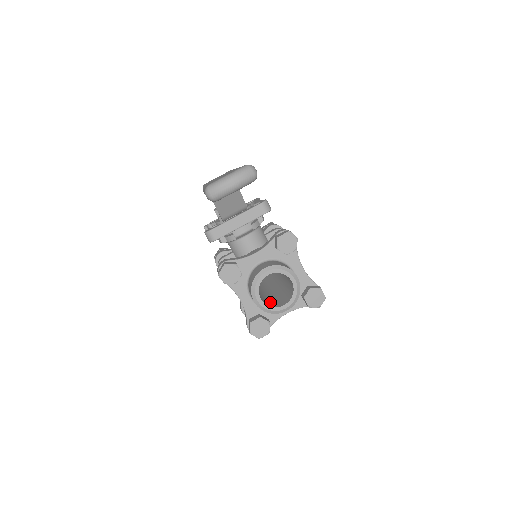
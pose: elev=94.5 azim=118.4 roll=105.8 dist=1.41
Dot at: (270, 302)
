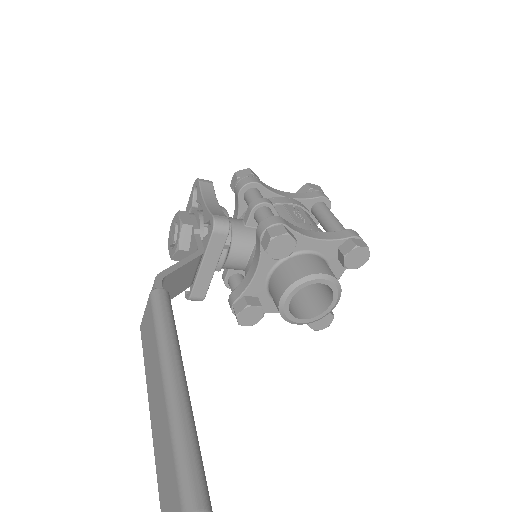
Dot at: (312, 299)
